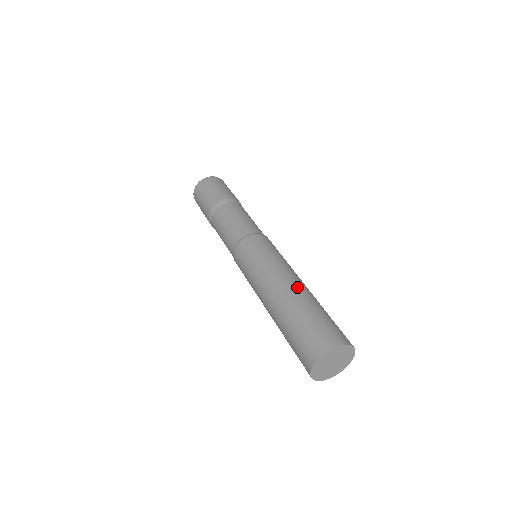
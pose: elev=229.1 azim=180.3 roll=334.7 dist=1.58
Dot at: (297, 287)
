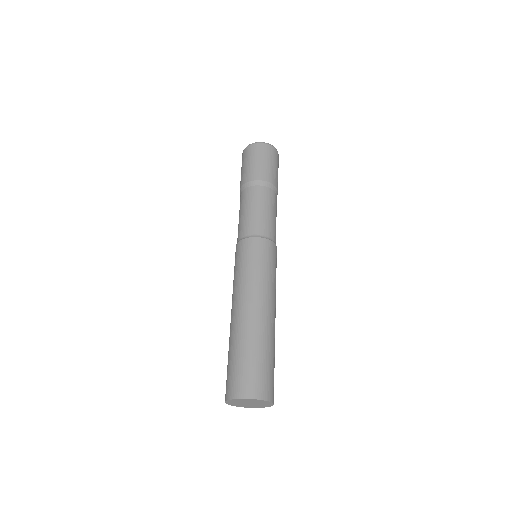
Dot at: (243, 318)
